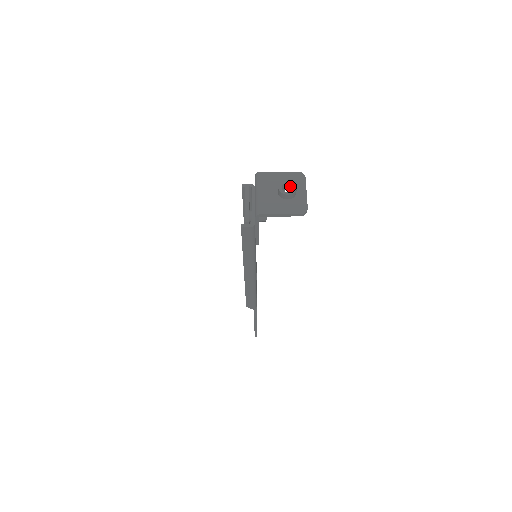
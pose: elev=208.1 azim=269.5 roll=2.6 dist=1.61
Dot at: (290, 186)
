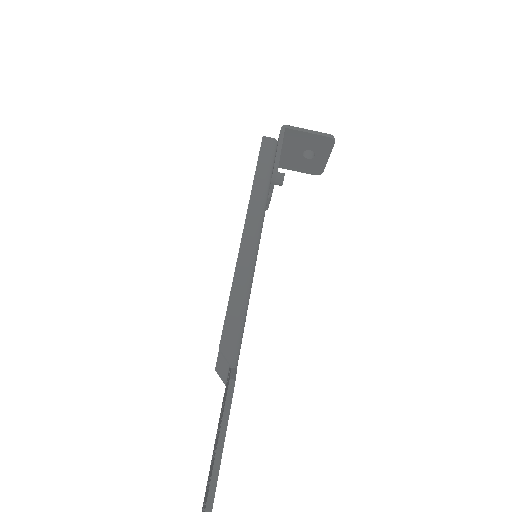
Dot at: (311, 153)
